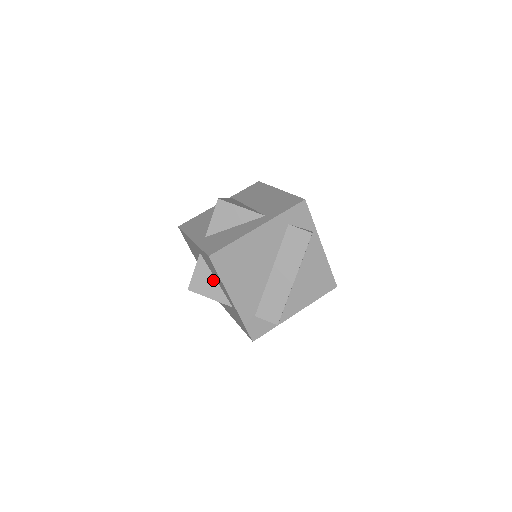
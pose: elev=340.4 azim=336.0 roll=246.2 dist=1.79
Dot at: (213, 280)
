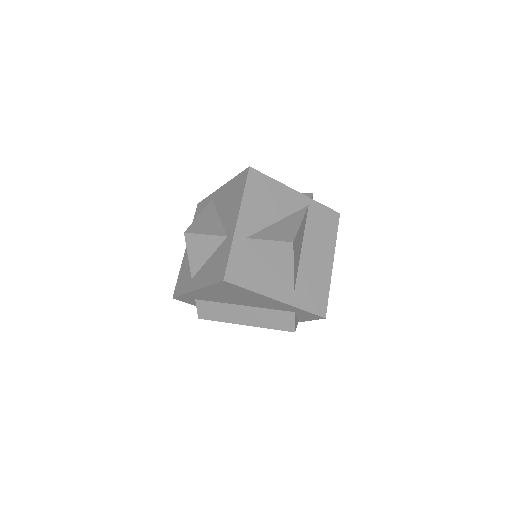
Dot at: (207, 255)
